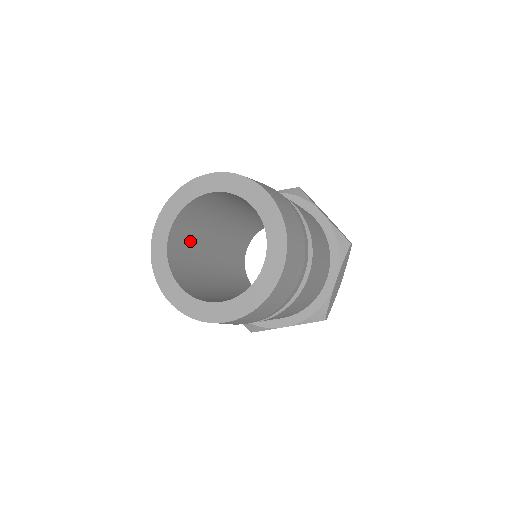
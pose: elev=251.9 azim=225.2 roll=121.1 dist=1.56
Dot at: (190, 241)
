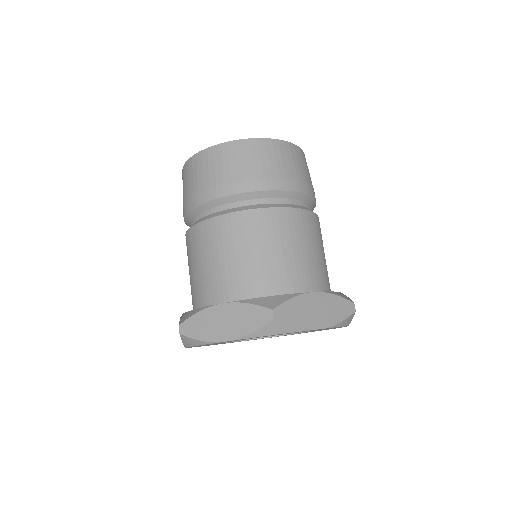
Dot at: occluded
